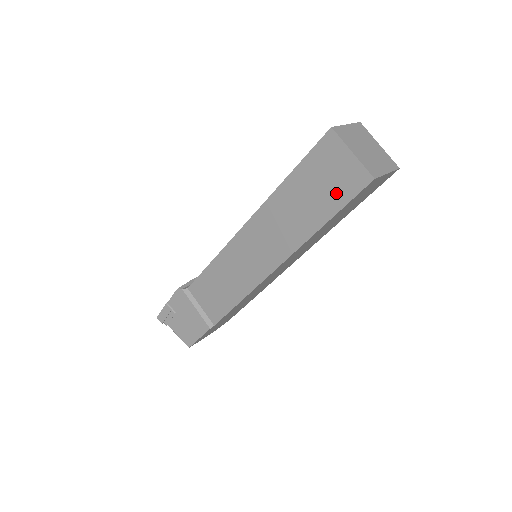
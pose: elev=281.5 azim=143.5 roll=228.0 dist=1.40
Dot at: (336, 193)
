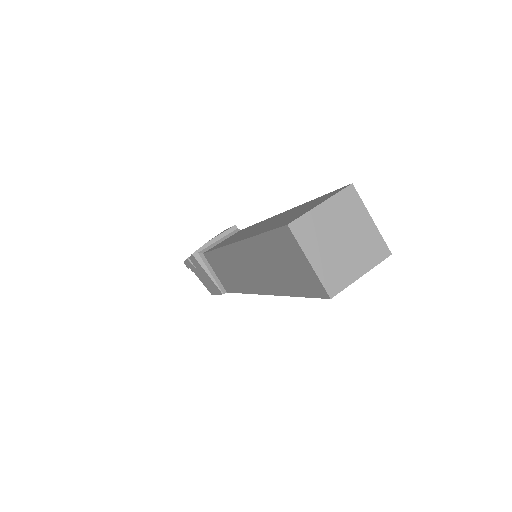
Dot at: (299, 282)
